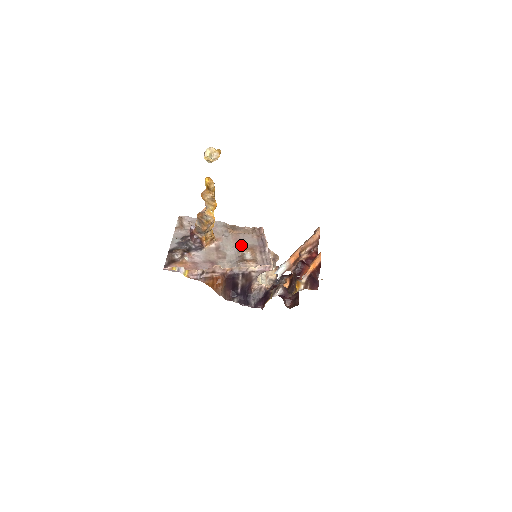
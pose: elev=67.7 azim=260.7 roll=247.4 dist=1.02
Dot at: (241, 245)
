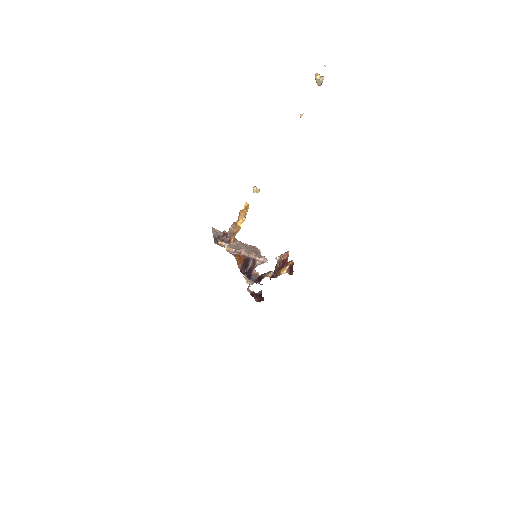
Dot at: (248, 249)
